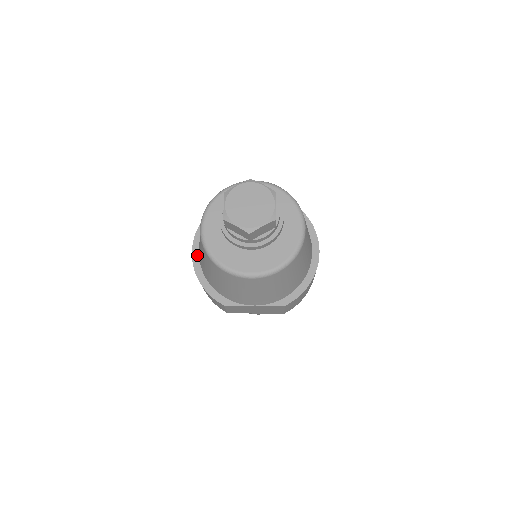
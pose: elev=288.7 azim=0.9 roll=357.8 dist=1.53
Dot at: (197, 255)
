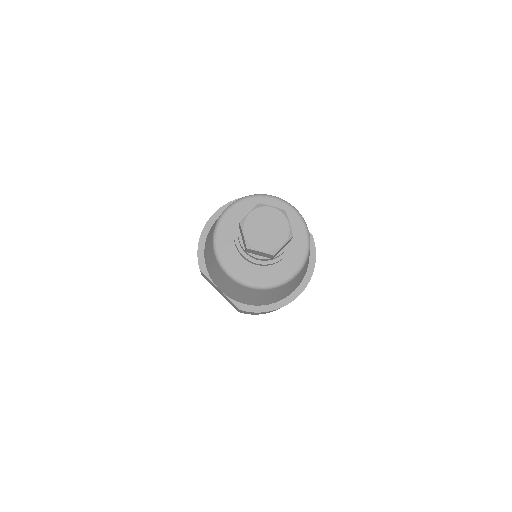
Dot at: (215, 219)
